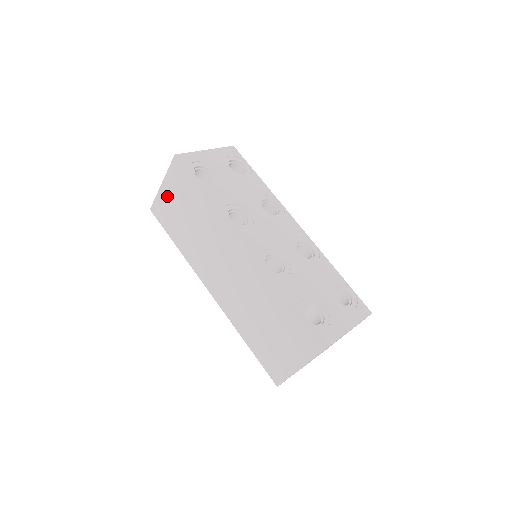
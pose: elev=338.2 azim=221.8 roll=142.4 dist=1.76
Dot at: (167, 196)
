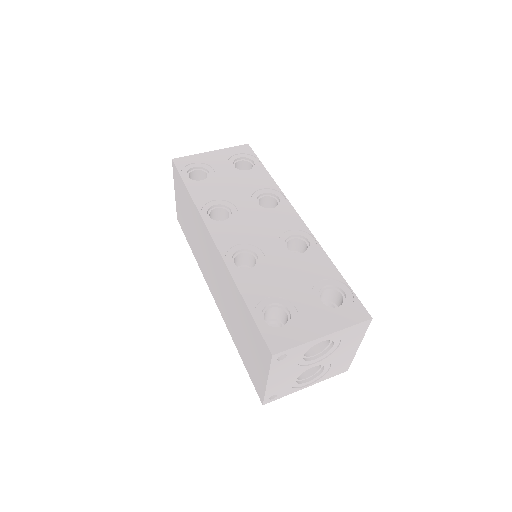
Dot at: (179, 202)
